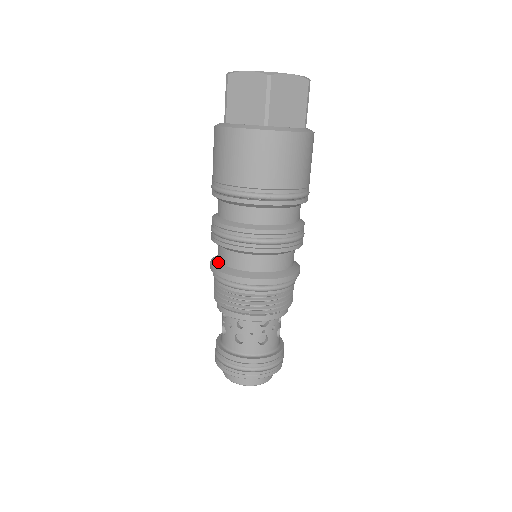
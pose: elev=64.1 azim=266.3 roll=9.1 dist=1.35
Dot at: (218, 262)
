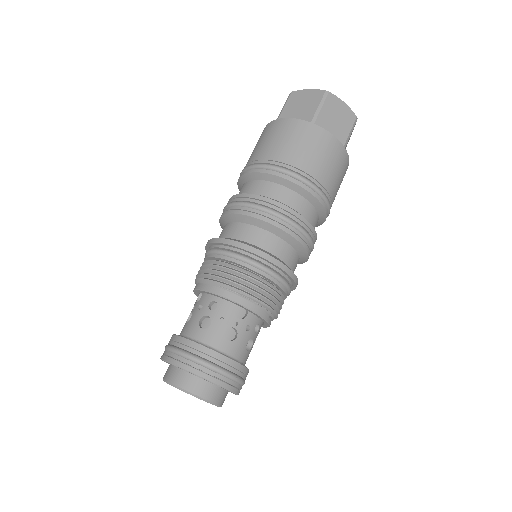
Dot at: occluded
